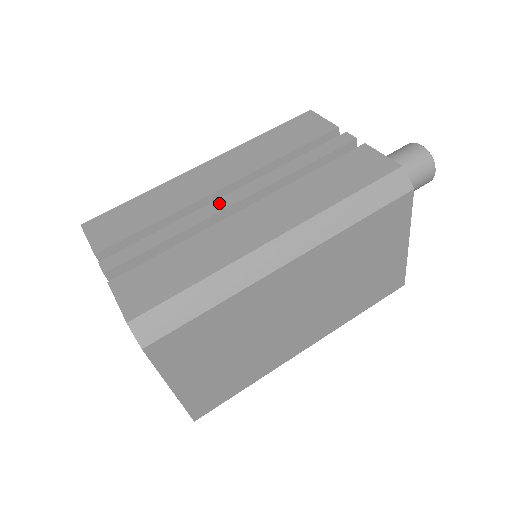
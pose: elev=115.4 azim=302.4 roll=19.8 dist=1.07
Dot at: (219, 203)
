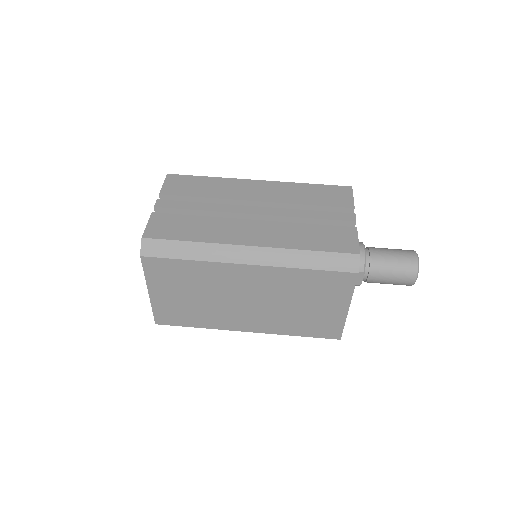
Dot at: (243, 208)
